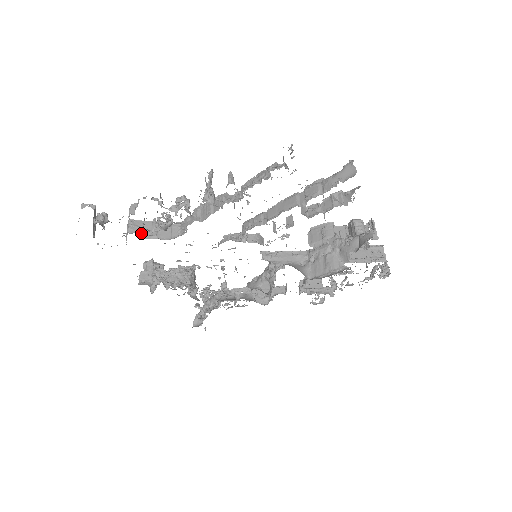
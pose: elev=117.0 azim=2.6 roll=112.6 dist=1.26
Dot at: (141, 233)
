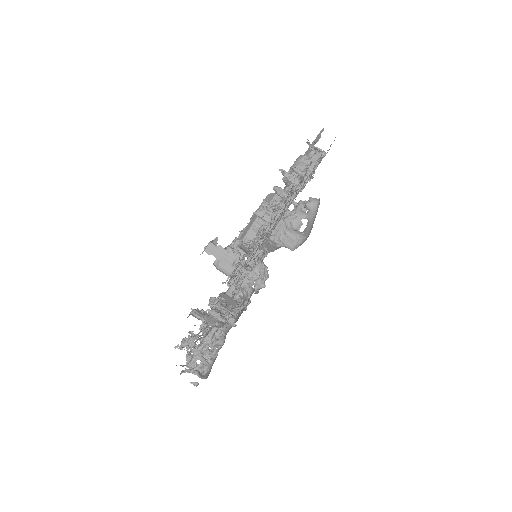
Dot at: occluded
